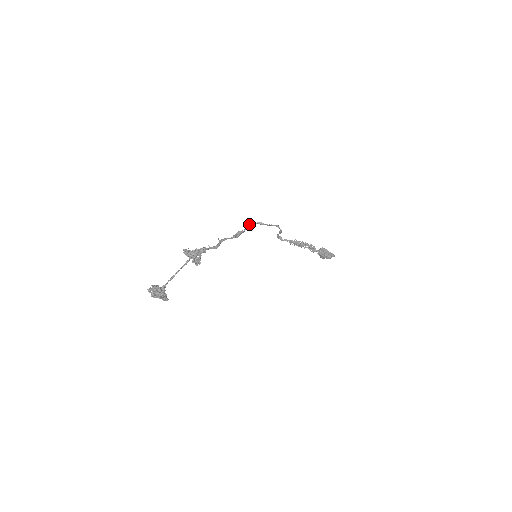
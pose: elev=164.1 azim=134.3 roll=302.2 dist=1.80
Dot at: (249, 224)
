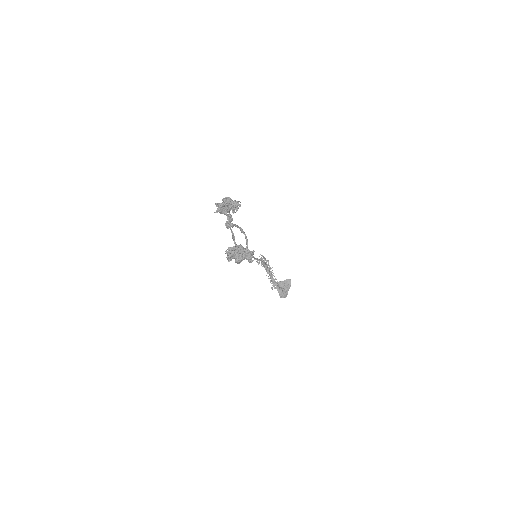
Dot at: (226, 221)
